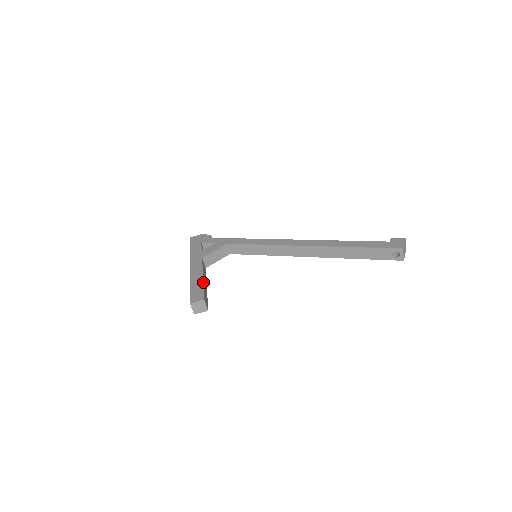
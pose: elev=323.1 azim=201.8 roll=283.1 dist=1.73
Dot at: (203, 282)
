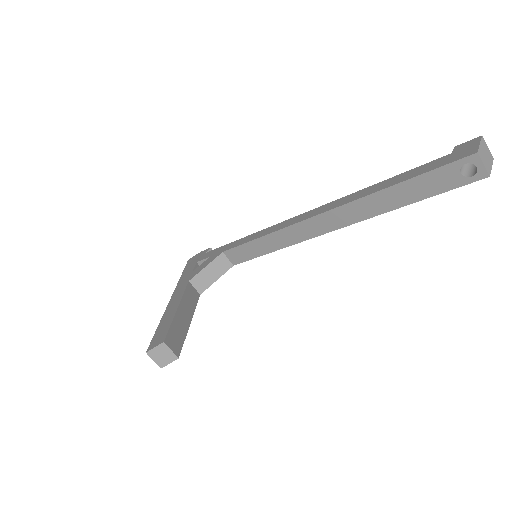
Dot at: (174, 315)
